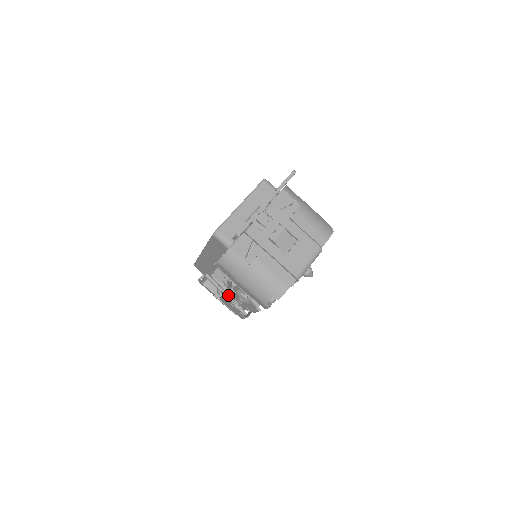
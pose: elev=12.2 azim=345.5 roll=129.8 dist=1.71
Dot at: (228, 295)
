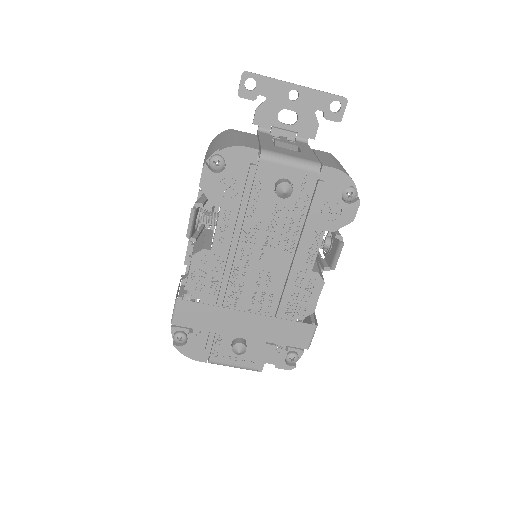
Dot at: (187, 247)
